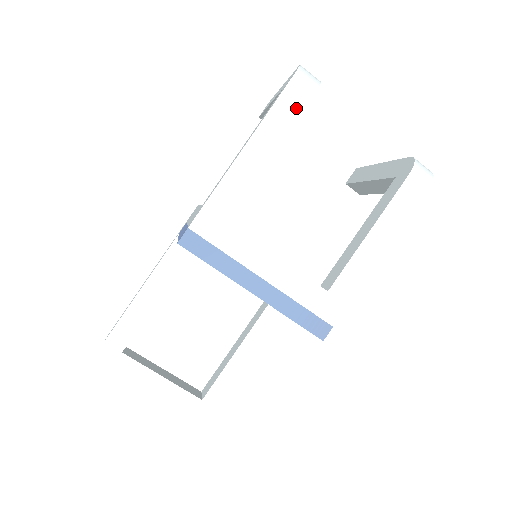
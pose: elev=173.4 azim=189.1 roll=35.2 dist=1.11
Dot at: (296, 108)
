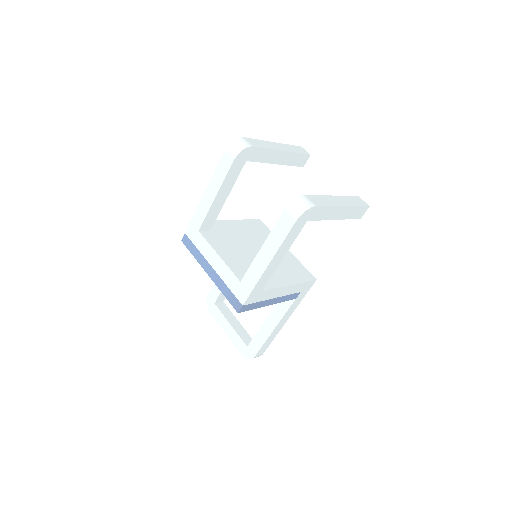
Dot at: (227, 166)
